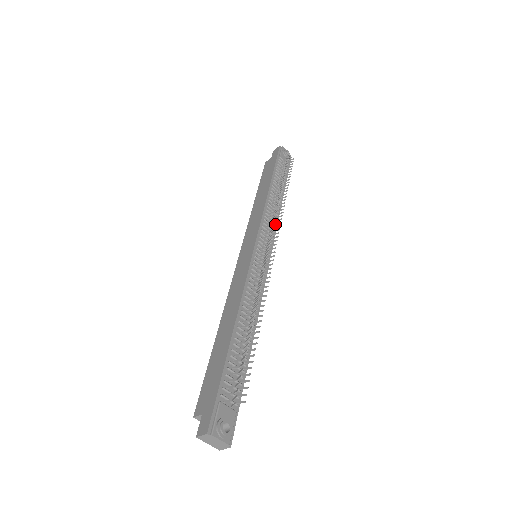
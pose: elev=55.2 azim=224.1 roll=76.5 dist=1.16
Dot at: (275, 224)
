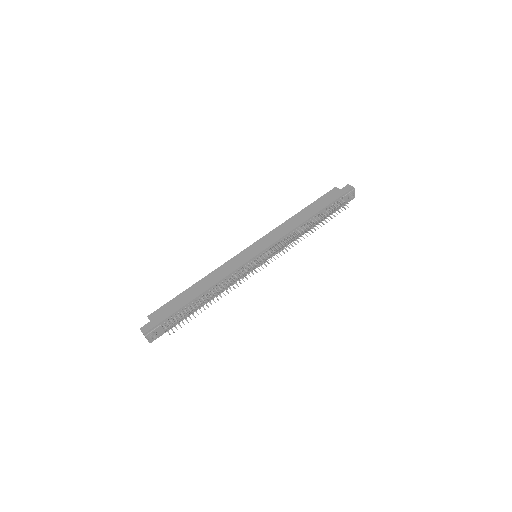
Dot at: (284, 248)
